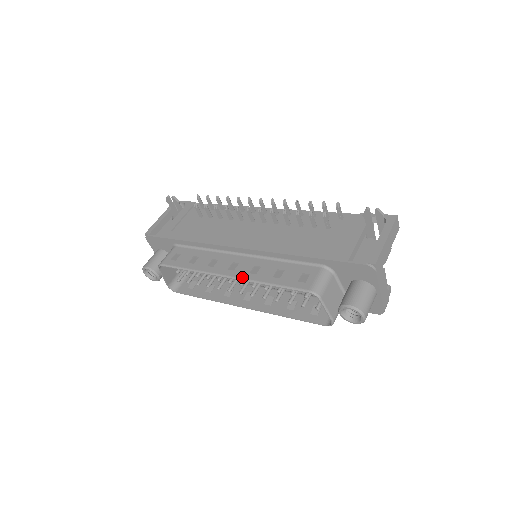
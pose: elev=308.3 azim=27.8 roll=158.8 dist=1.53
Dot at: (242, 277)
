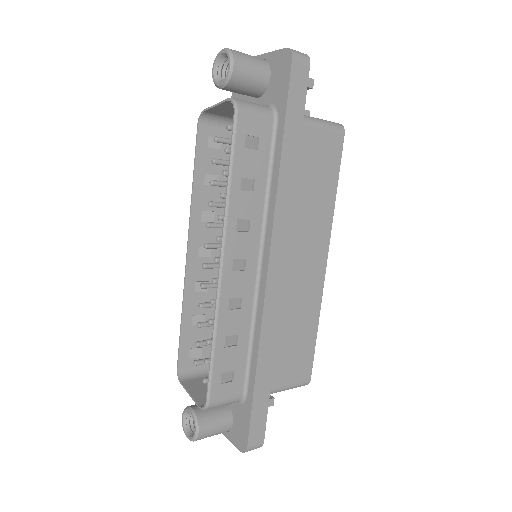
Dot at: (191, 227)
